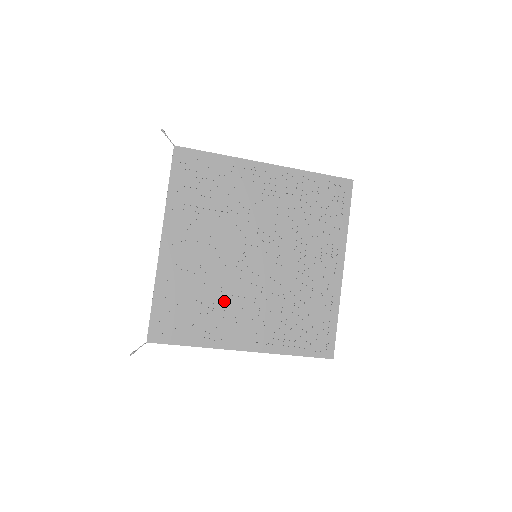
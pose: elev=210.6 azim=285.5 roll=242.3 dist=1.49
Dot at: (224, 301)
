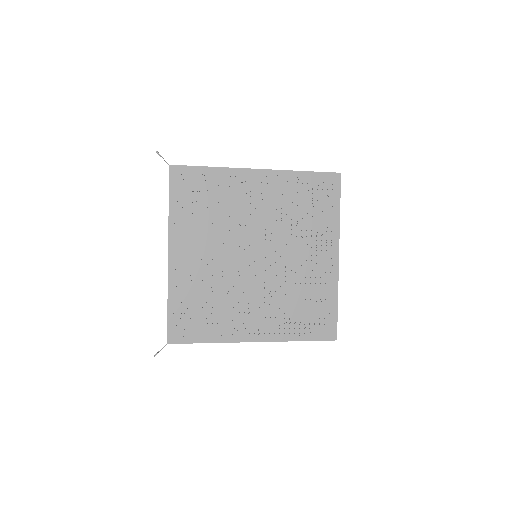
Dot at: (231, 300)
